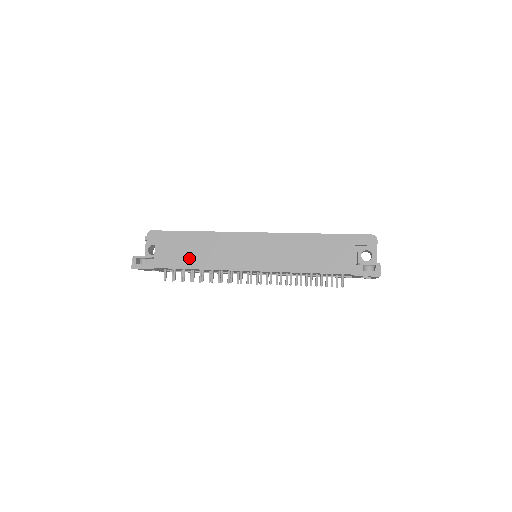
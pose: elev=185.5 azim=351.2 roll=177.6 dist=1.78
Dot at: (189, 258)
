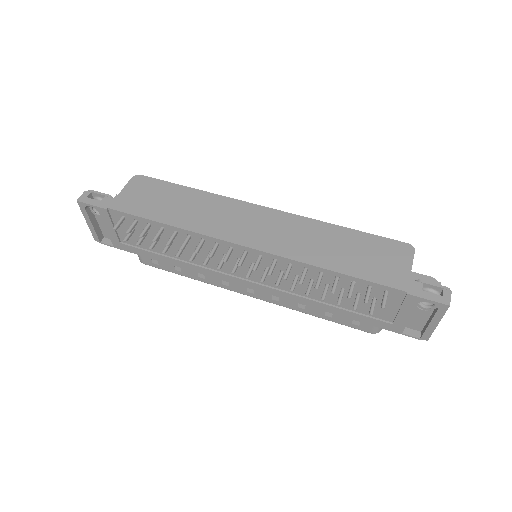
Dot at: (164, 210)
